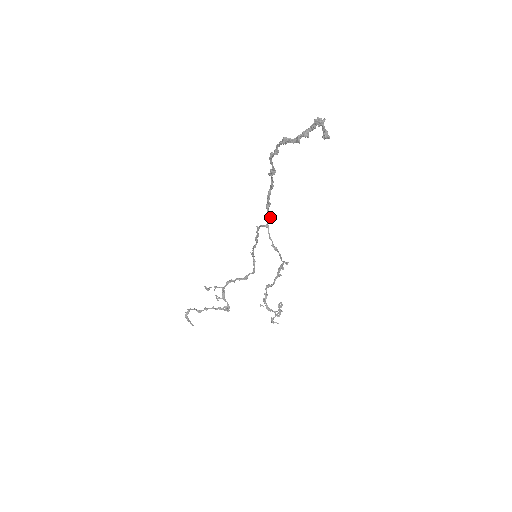
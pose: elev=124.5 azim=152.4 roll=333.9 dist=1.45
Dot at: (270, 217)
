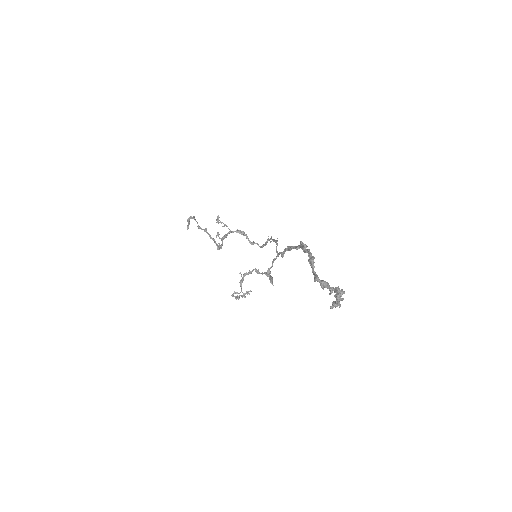
Dot at: (282, 256)
